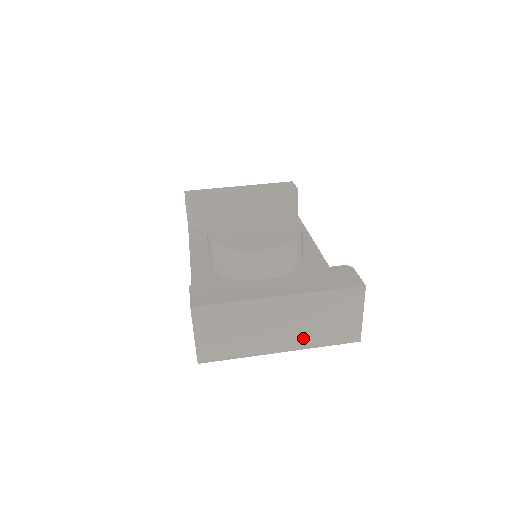
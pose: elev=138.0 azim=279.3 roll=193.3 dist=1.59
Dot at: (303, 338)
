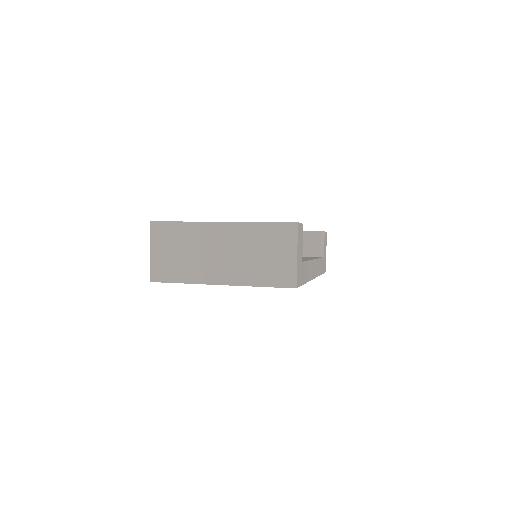
Dot at: (240, 272)
